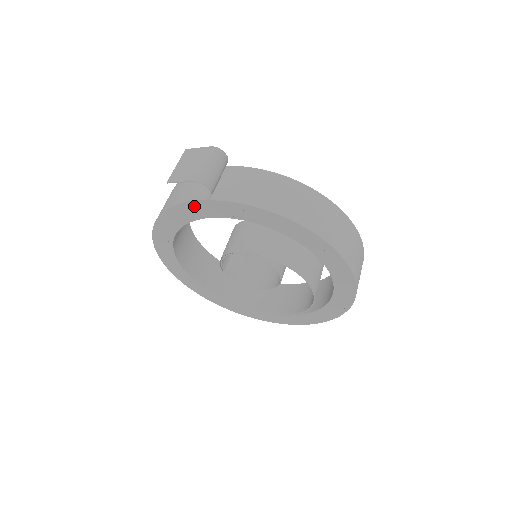
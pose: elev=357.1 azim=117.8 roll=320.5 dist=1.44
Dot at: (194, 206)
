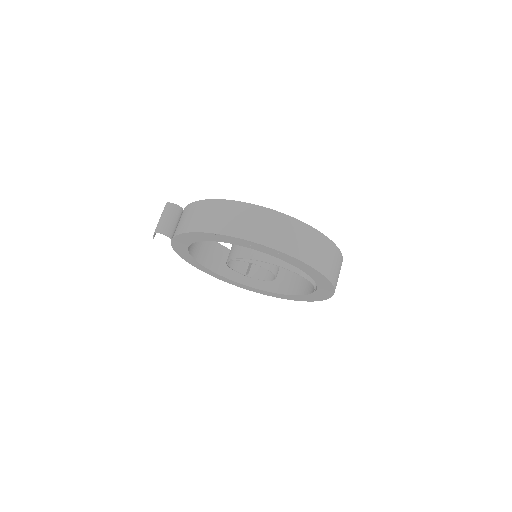
Dot at: (176, 245)
